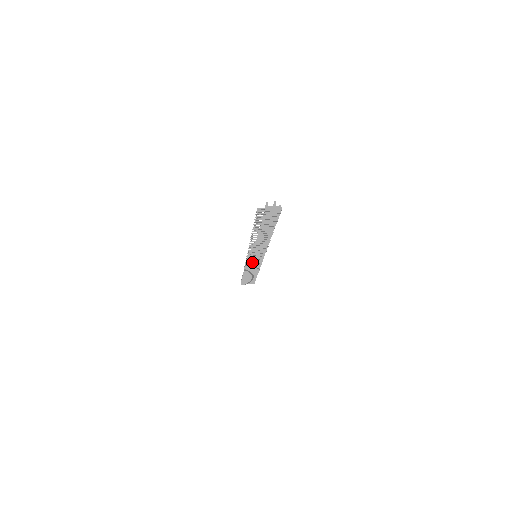
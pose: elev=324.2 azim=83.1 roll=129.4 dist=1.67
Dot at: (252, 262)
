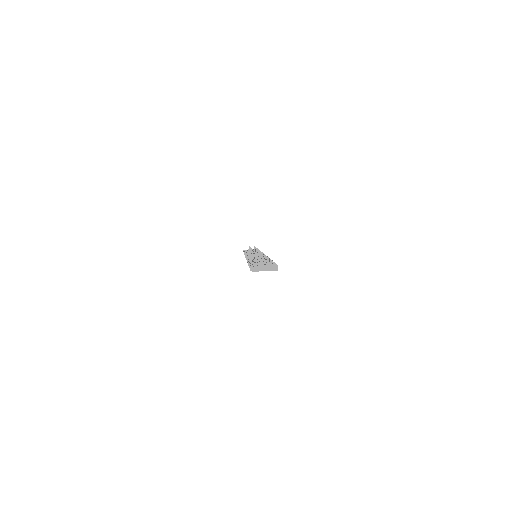
Dot at: occluded
